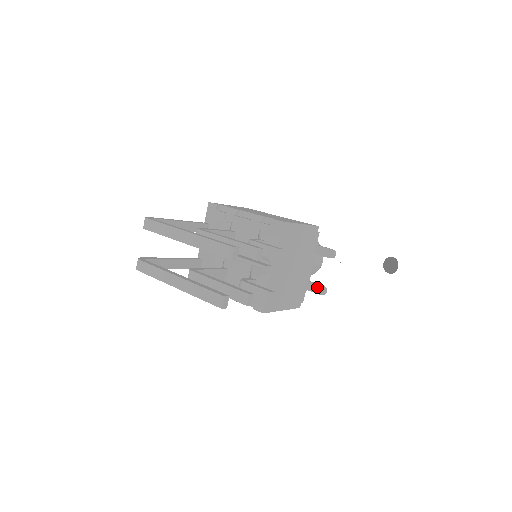
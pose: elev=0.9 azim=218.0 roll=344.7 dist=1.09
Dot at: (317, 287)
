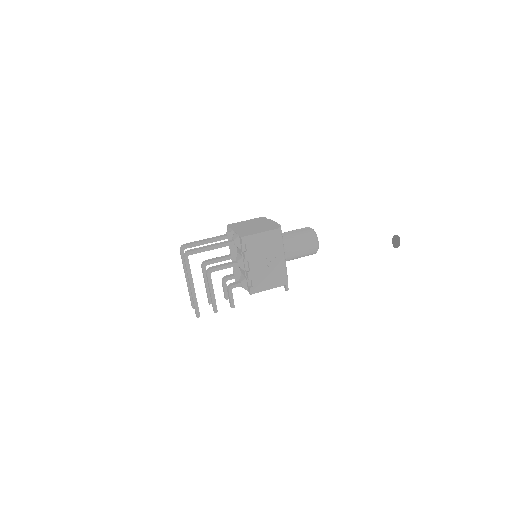
Dot at: occluded
